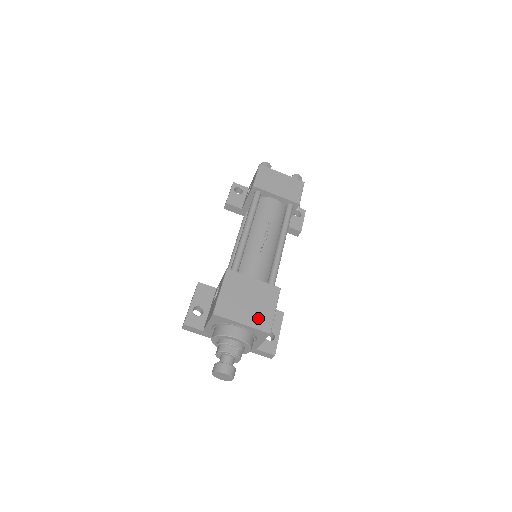
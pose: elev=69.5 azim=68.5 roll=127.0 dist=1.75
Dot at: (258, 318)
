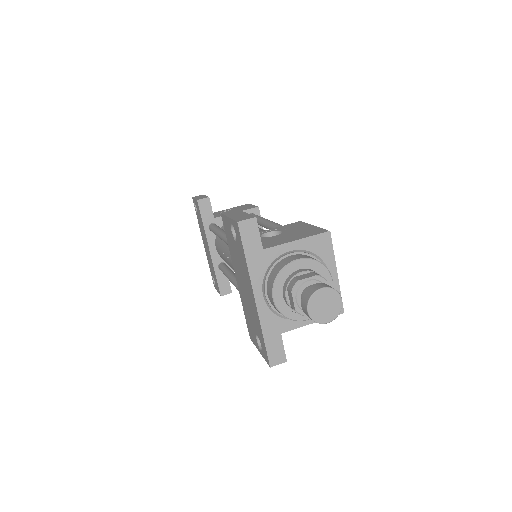
Dot at: occluded
